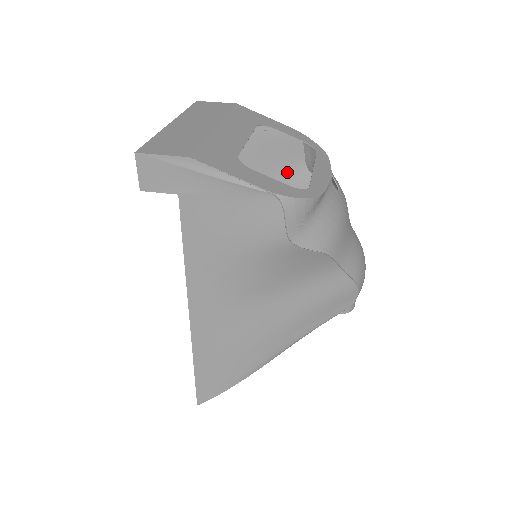
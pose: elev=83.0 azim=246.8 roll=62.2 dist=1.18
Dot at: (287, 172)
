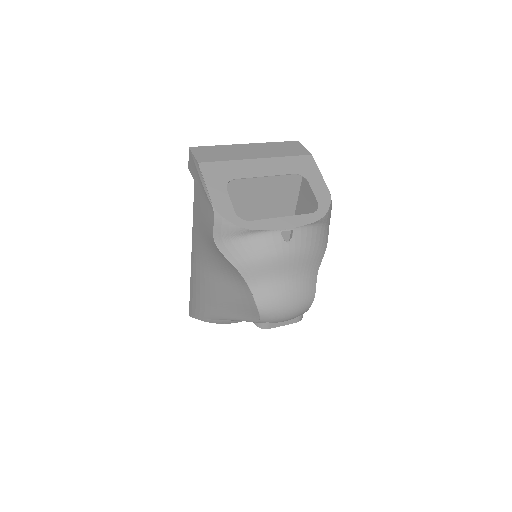
Dot at: occluded
